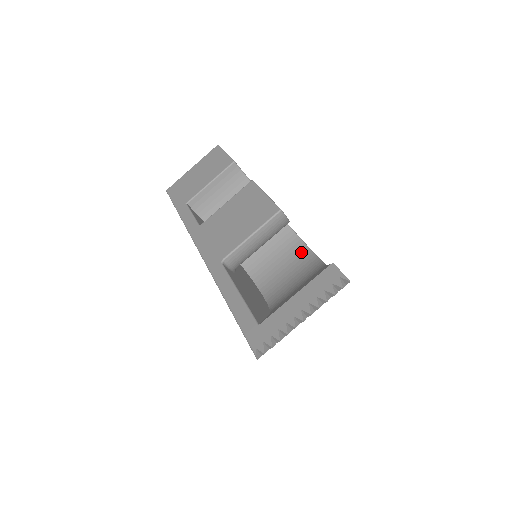
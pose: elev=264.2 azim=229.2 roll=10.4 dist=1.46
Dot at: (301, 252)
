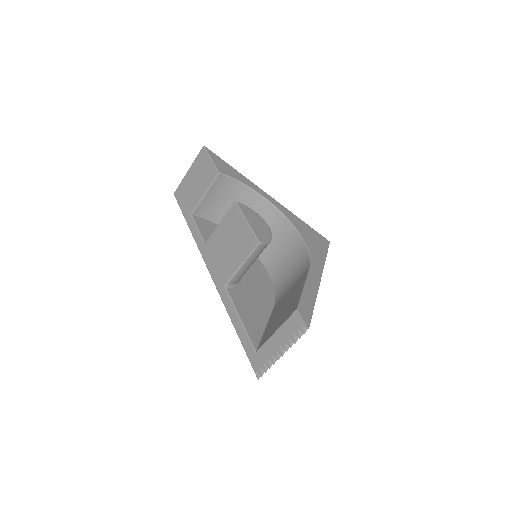
Dot at: (294, 238)
